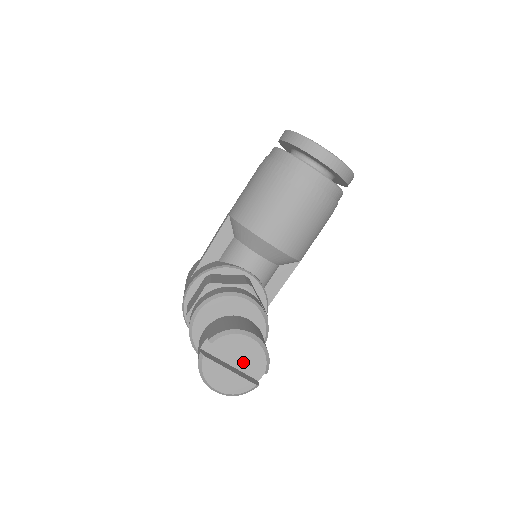
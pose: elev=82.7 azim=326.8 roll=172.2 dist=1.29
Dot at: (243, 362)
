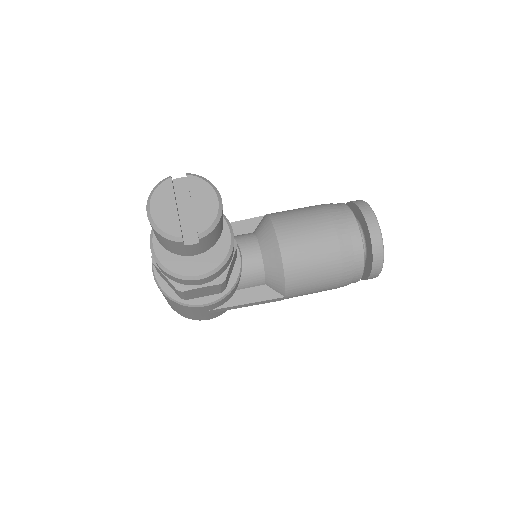
Dot at: (190, 219)
